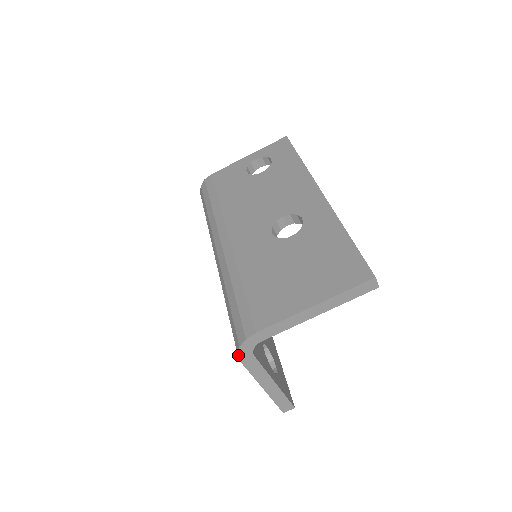
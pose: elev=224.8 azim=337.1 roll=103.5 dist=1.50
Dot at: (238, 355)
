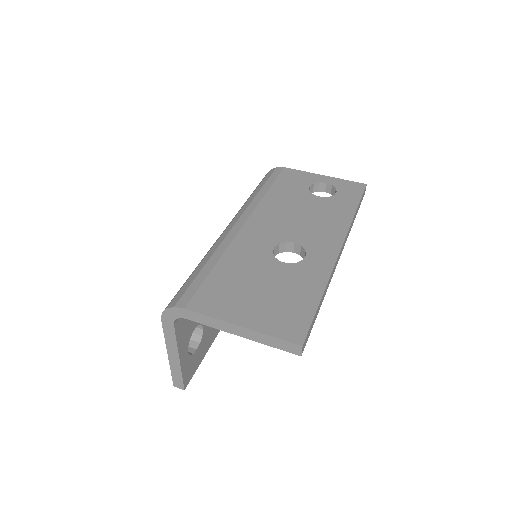
Dot at: (162, 314)
